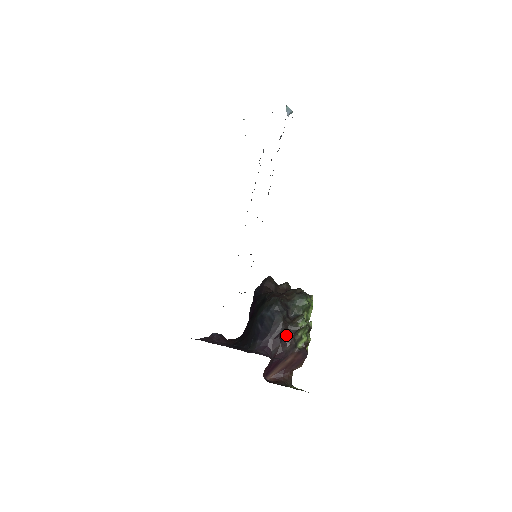
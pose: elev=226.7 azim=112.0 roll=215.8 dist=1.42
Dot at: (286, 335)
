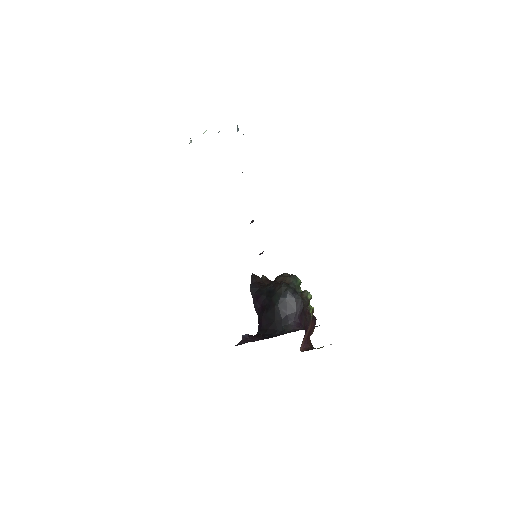
Dot at: (304, 309)
